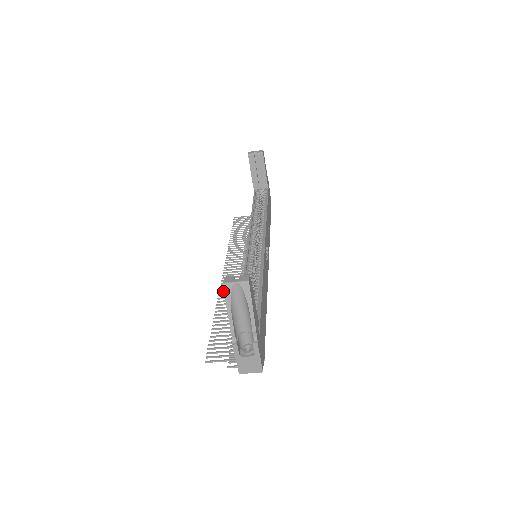
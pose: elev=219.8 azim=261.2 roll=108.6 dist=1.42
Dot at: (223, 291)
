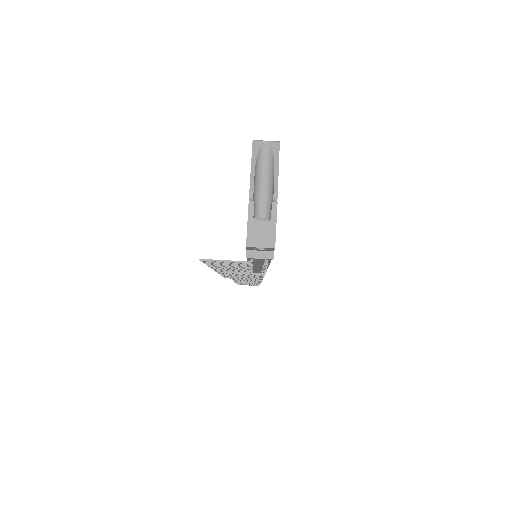
Dot at: occluded
